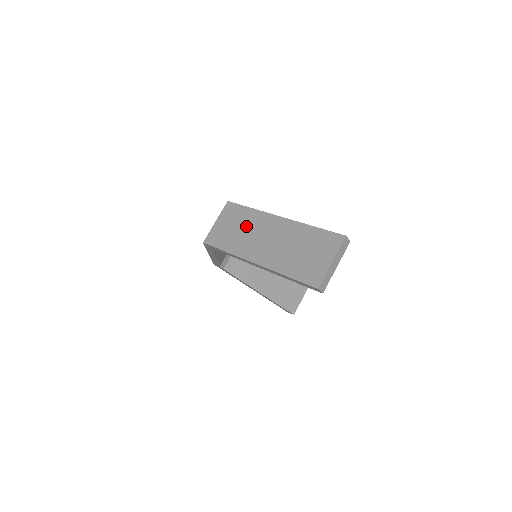
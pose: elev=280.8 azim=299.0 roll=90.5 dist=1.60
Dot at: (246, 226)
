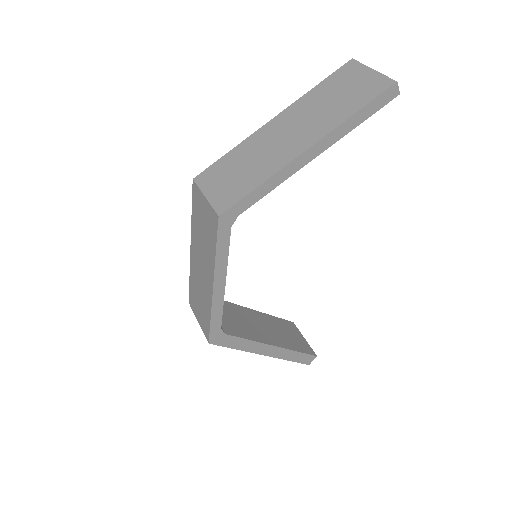
Dot at: (248, 157)
